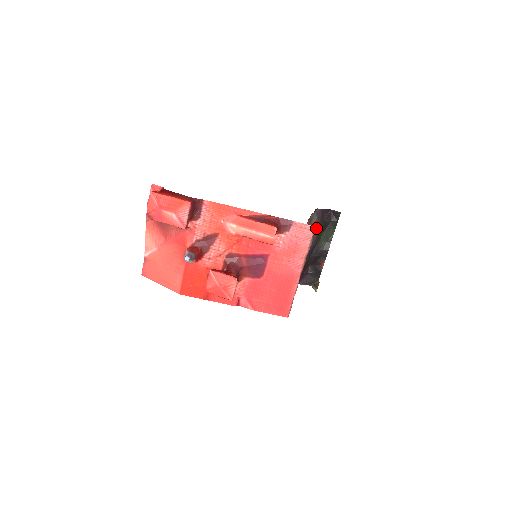
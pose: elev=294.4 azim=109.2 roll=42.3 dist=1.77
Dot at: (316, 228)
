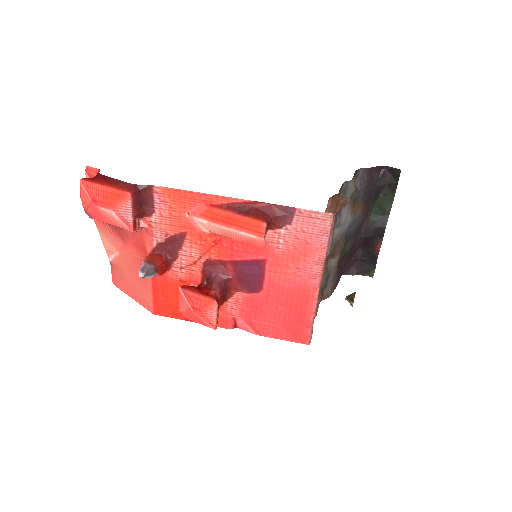
Dot at: (359, 199)
